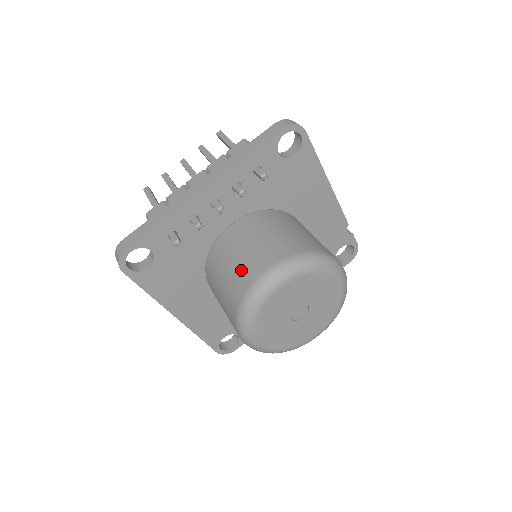
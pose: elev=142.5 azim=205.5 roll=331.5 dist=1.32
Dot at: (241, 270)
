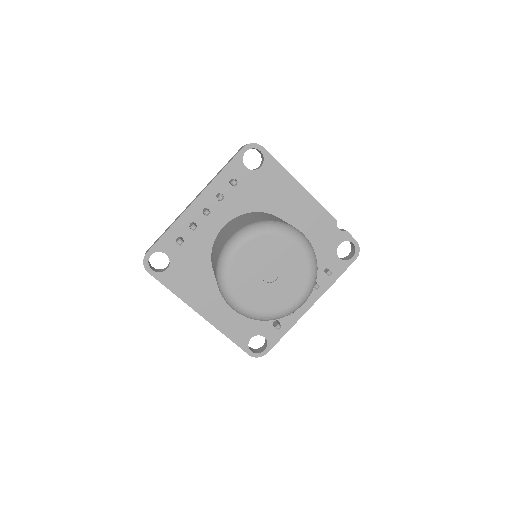
Dot at: (219, 248)
